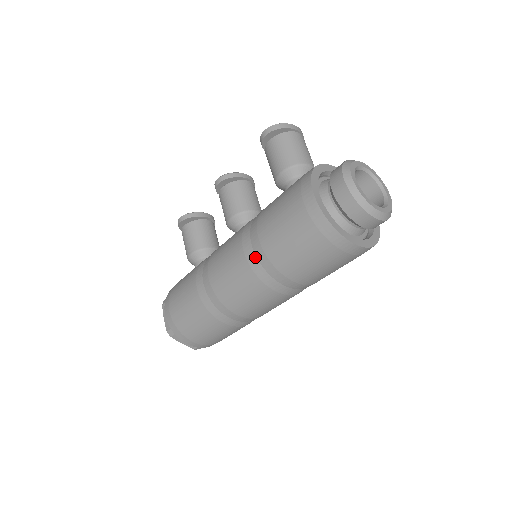
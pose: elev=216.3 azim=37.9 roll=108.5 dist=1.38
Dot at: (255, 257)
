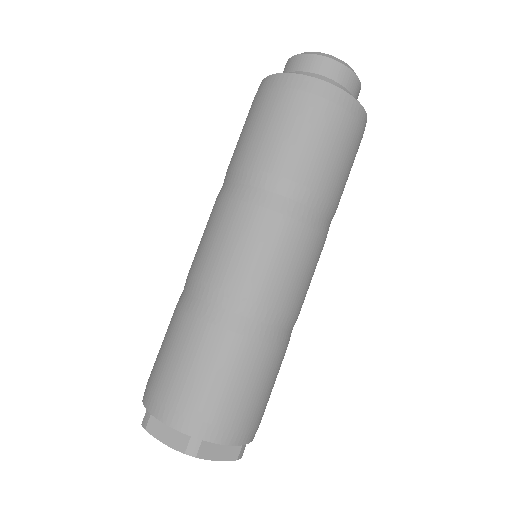
Dot at: (224, 185)
